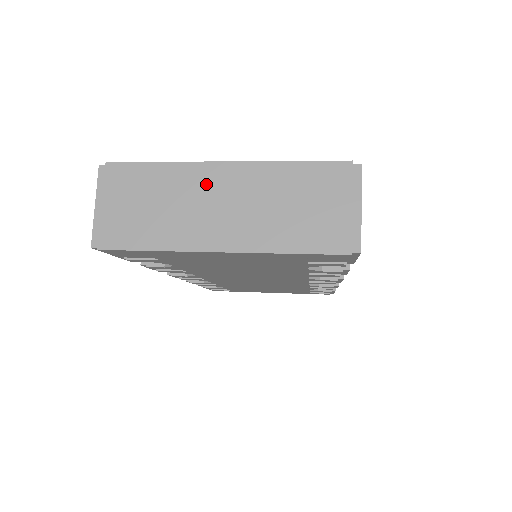
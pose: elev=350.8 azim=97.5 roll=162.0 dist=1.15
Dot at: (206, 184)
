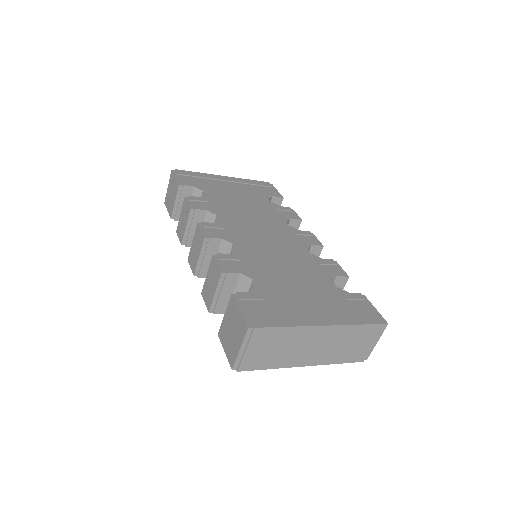
Dot at: (311, 337)
